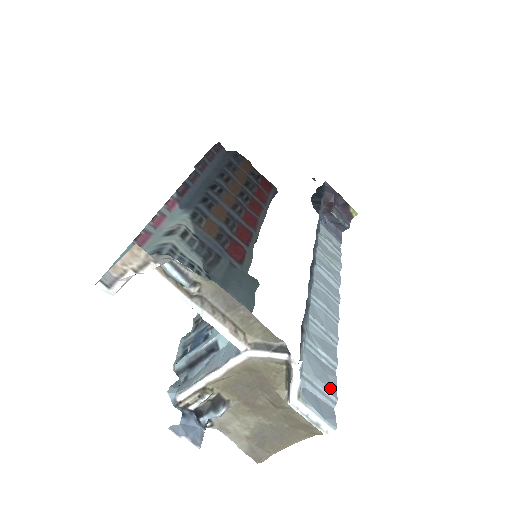
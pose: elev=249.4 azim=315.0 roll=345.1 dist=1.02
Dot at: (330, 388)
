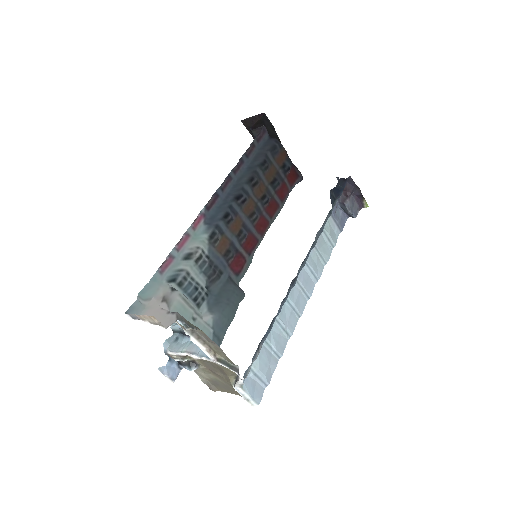
Dot at: (267, 376)
